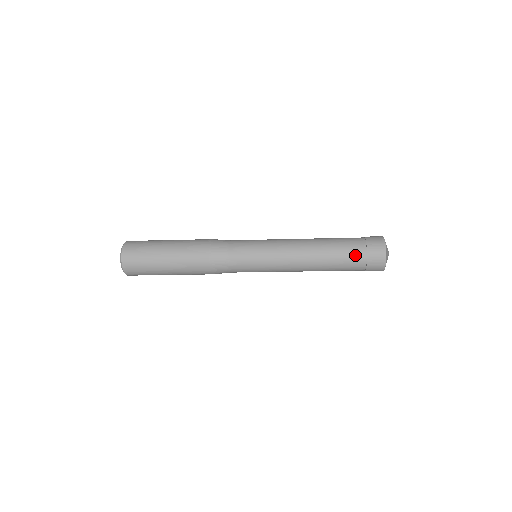
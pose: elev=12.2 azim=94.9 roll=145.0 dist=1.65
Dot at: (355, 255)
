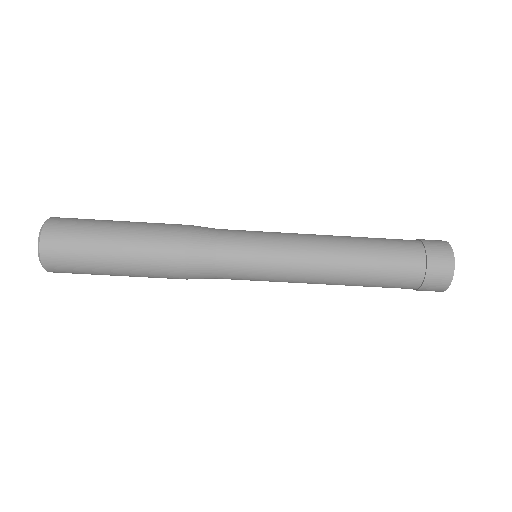
Dot at: (409, 267)
